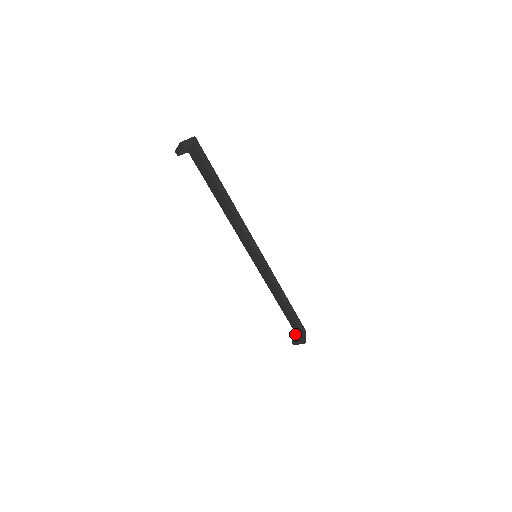
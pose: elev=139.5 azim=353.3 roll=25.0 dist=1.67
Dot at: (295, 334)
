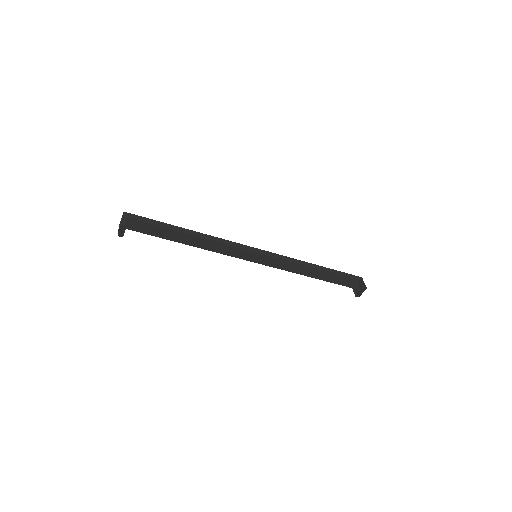
Dot at: occluded
